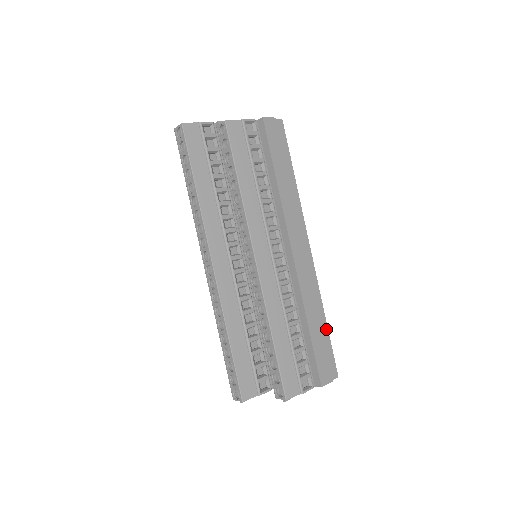
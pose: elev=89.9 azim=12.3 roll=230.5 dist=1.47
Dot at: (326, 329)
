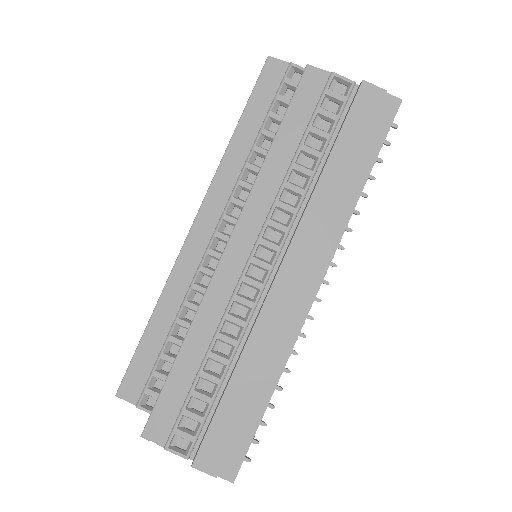
Dot at: (262, 408)
